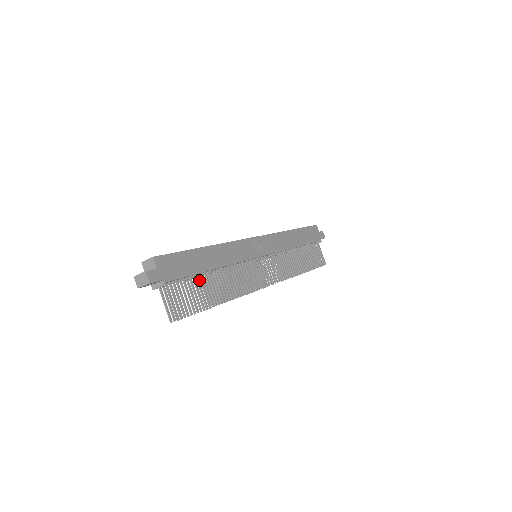
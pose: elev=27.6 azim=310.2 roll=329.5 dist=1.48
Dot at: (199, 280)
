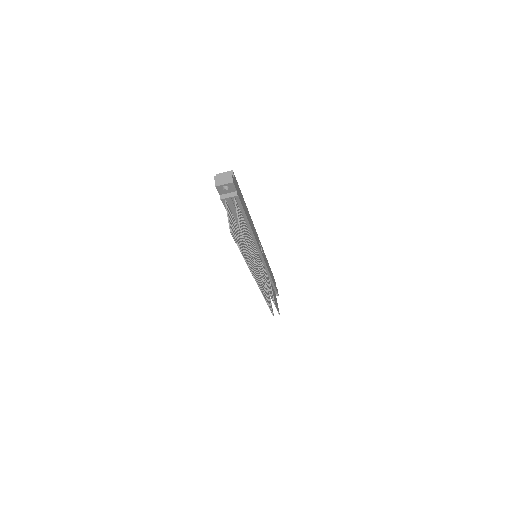
Dot at: (237, 229)
